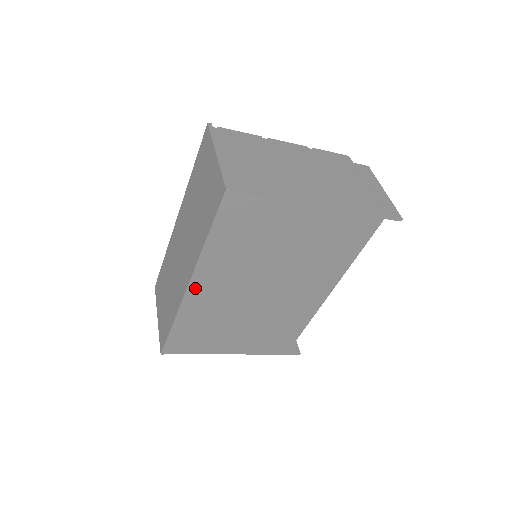
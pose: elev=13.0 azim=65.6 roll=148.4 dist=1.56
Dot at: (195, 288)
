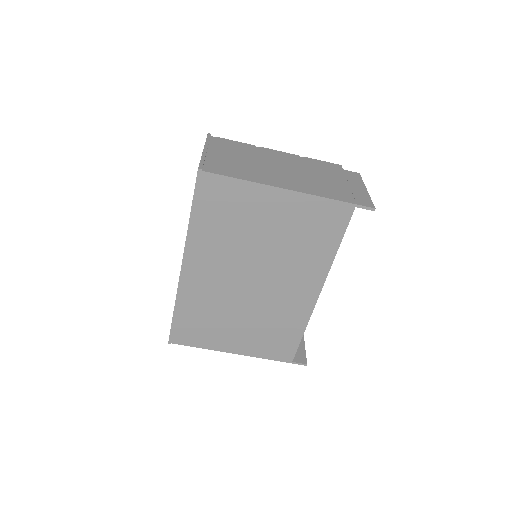
Dot at: (188, 270)
